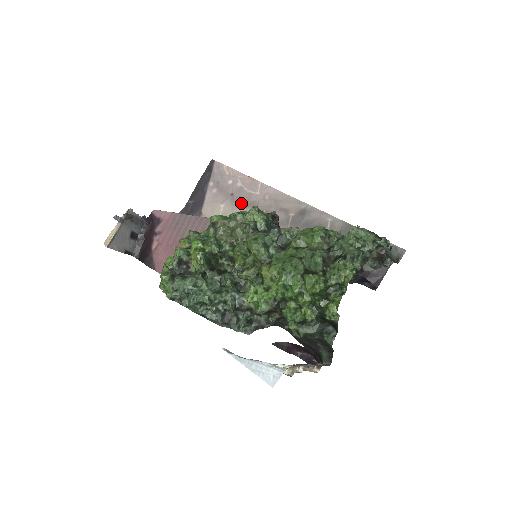
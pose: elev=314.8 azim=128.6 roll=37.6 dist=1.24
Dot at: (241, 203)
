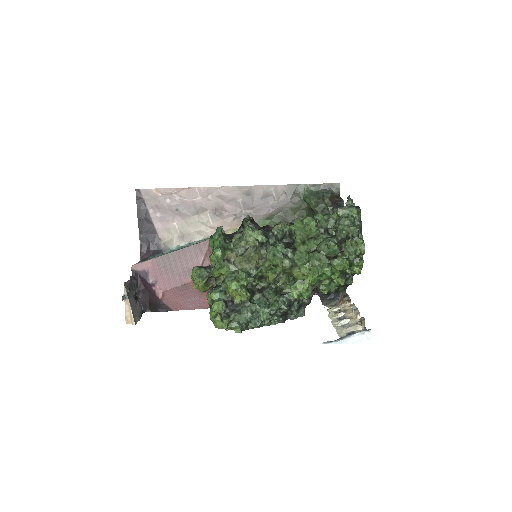
Dot at: (190, 213)
